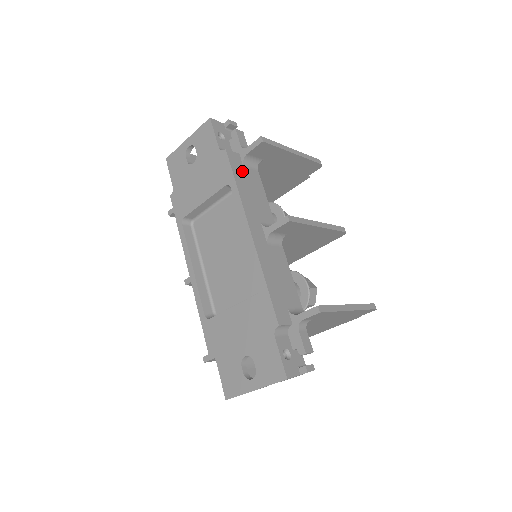
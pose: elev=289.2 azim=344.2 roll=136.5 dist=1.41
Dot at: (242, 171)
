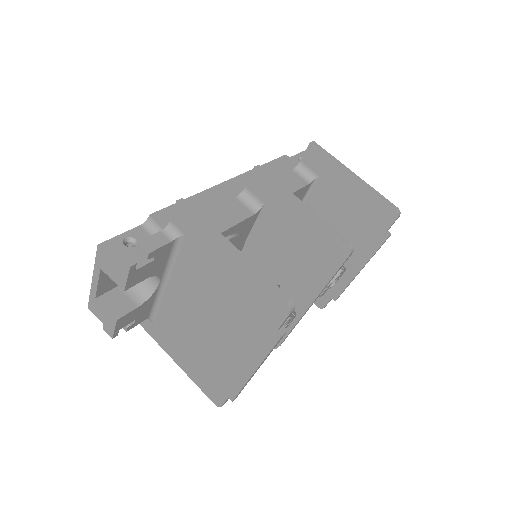
Dot at: (285, 169)
